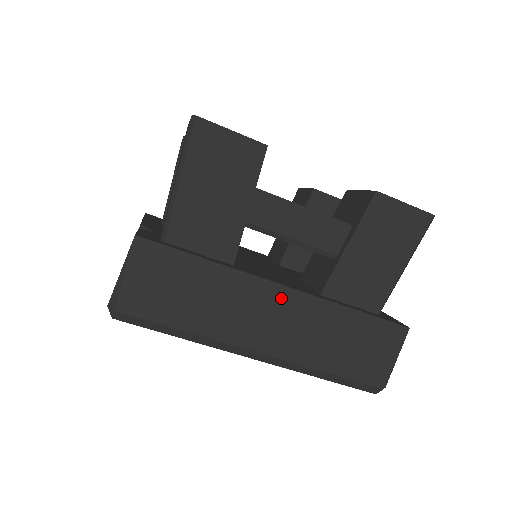
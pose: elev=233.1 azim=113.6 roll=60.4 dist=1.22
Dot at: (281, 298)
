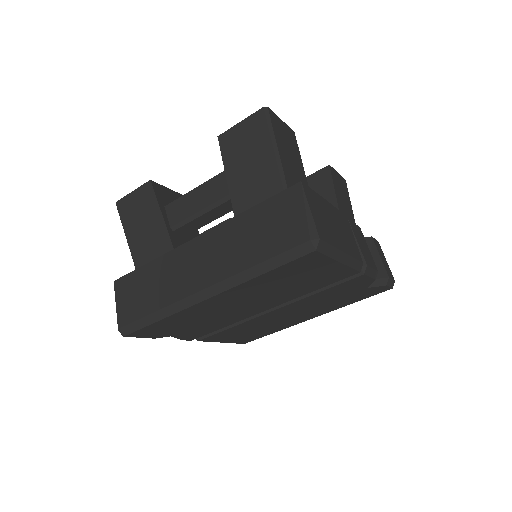
Dot at: (199, 246)
